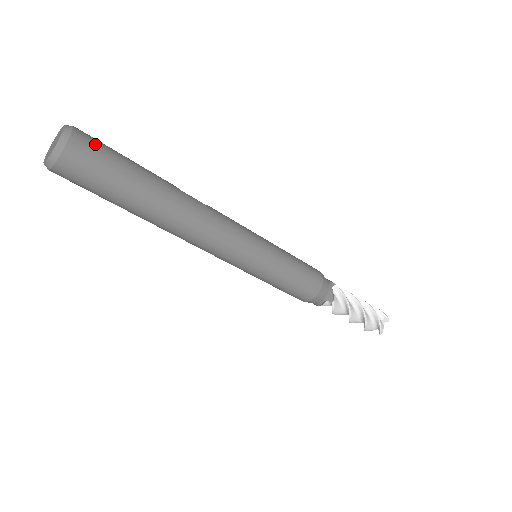
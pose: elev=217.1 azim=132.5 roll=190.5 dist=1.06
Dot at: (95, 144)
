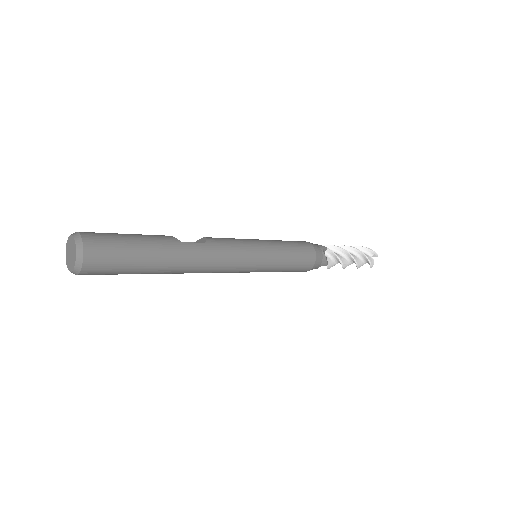
Dot at: (104, 246)
